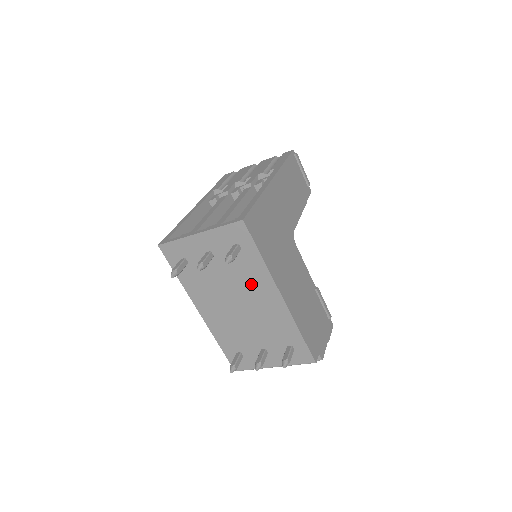
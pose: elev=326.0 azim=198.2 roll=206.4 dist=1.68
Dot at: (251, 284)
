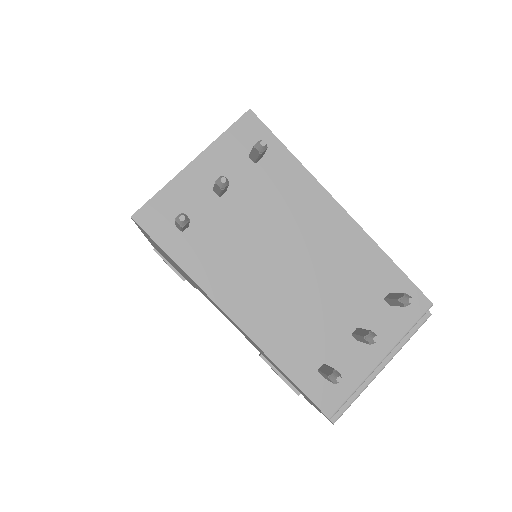
Dot at: (294, 210)
